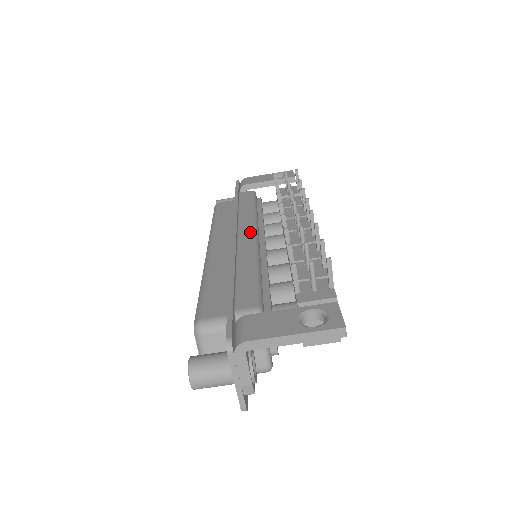
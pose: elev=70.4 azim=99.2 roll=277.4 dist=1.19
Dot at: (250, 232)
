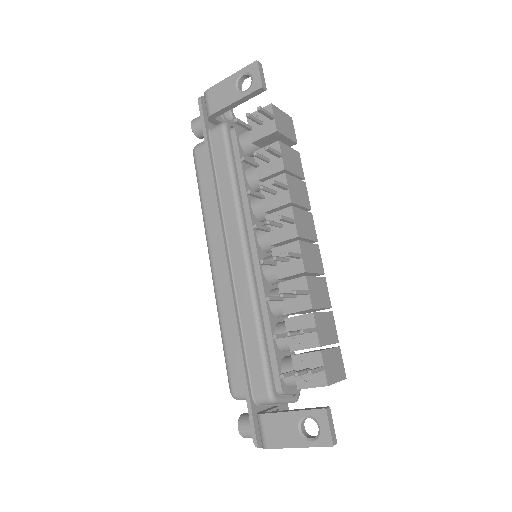
Dot at: (239, 250)
